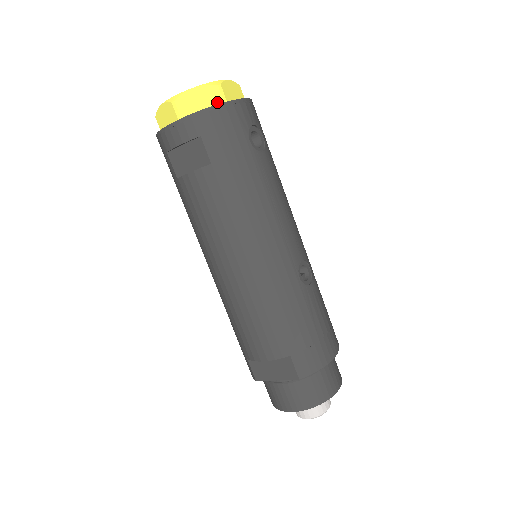
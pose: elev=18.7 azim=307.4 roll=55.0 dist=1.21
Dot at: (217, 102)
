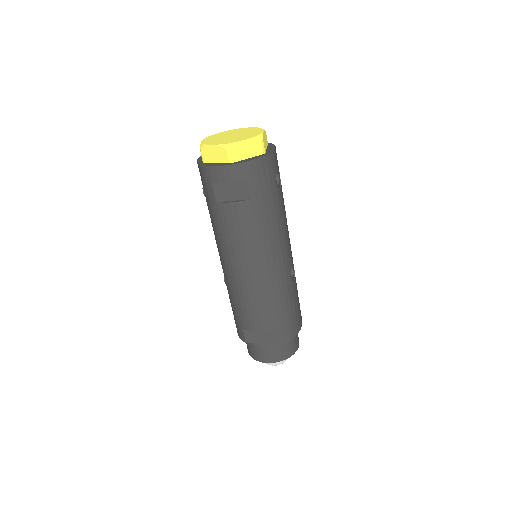
Dot at: (259, 152)
